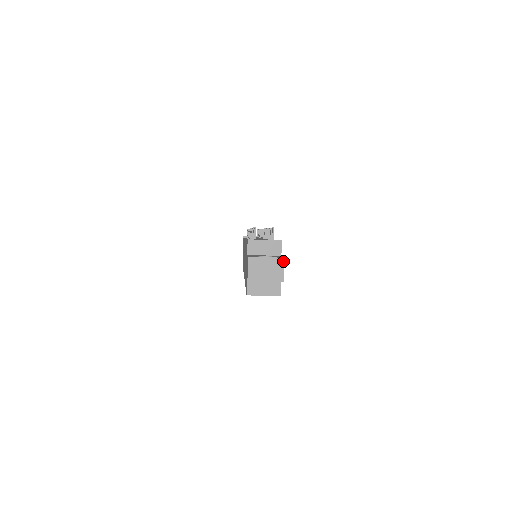
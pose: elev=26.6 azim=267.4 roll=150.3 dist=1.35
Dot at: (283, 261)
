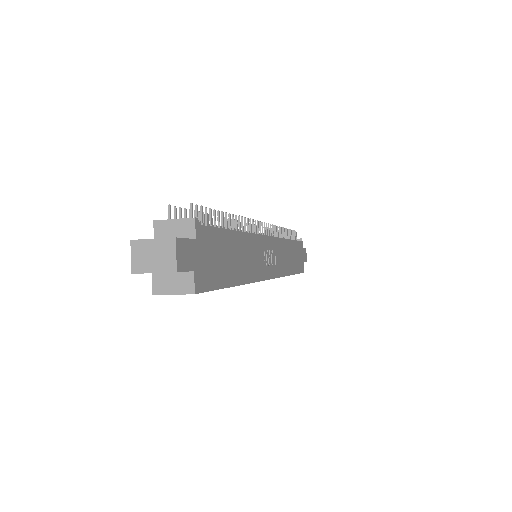
Dot at: (174, 242)
